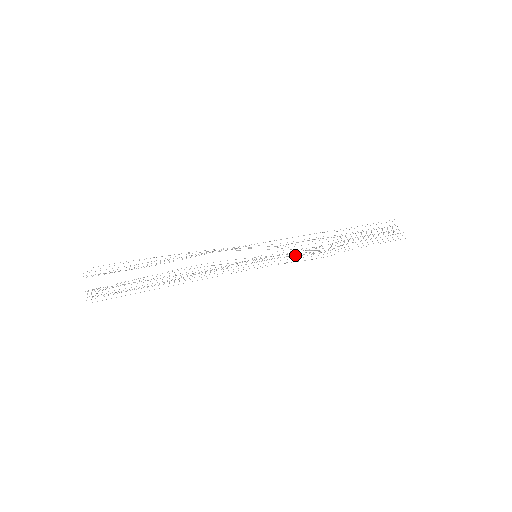
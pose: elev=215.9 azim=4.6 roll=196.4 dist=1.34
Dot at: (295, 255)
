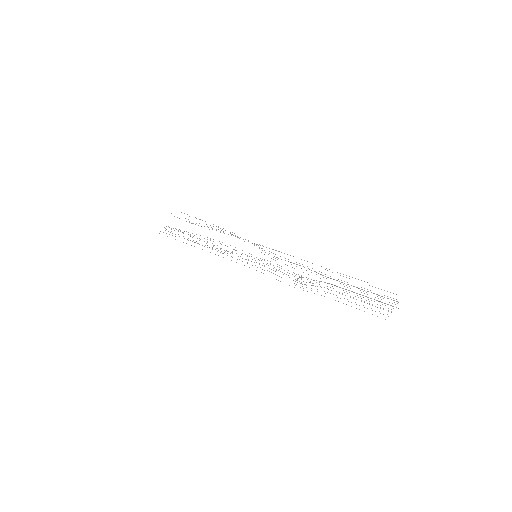
Dot at: occluded
